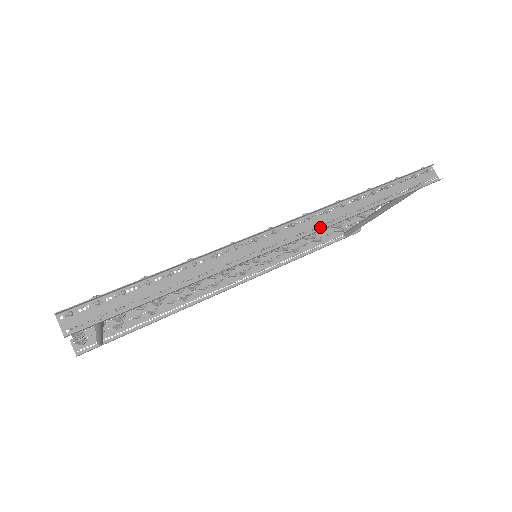
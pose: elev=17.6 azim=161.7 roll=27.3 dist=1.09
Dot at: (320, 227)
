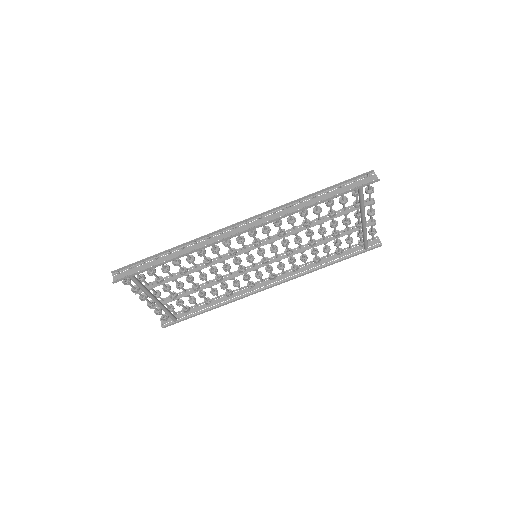
Dot at: (267, 222)
